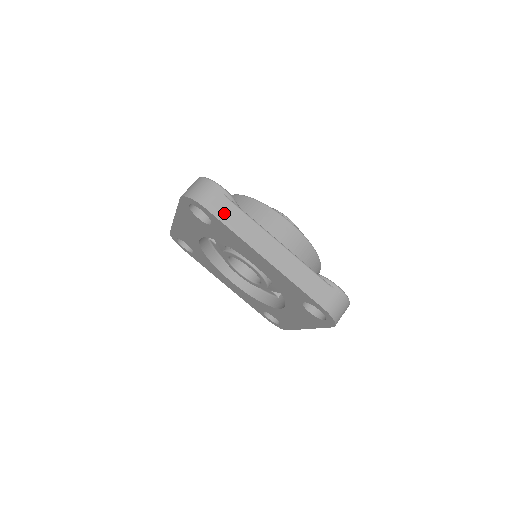
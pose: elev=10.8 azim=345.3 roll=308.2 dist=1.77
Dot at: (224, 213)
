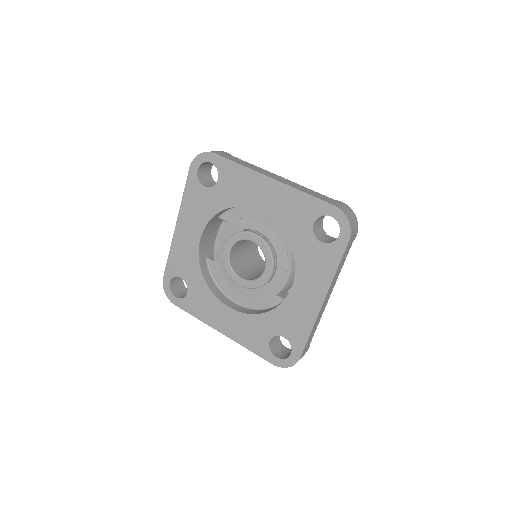
Dot at: (230, 158)
